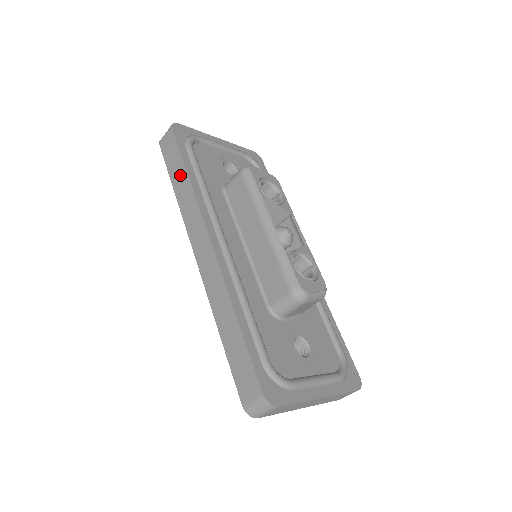
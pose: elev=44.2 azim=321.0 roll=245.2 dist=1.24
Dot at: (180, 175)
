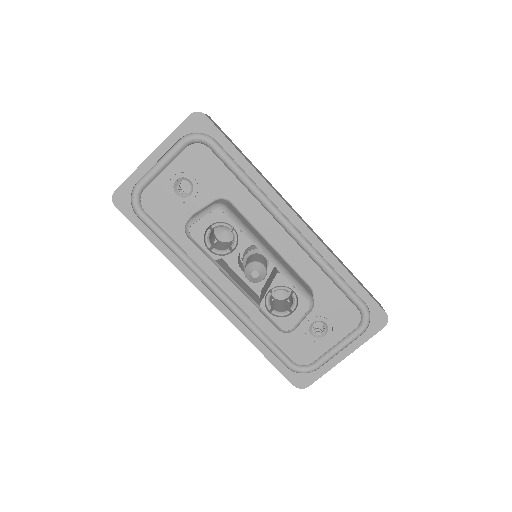
Dot at: occluded
